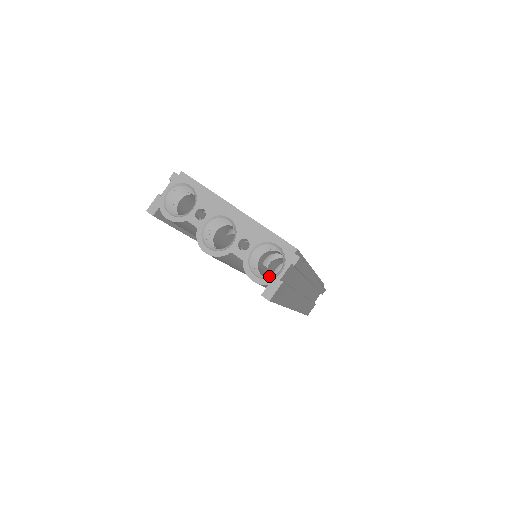
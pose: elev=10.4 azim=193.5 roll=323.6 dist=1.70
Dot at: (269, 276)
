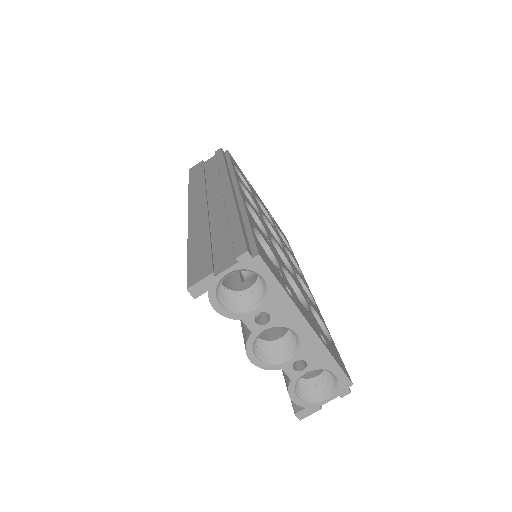
Dot at: occluded
